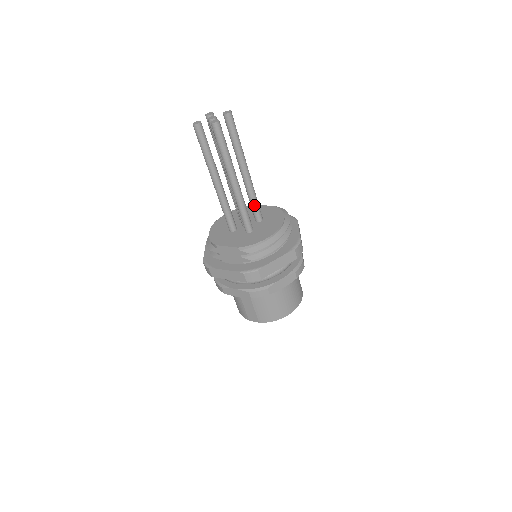
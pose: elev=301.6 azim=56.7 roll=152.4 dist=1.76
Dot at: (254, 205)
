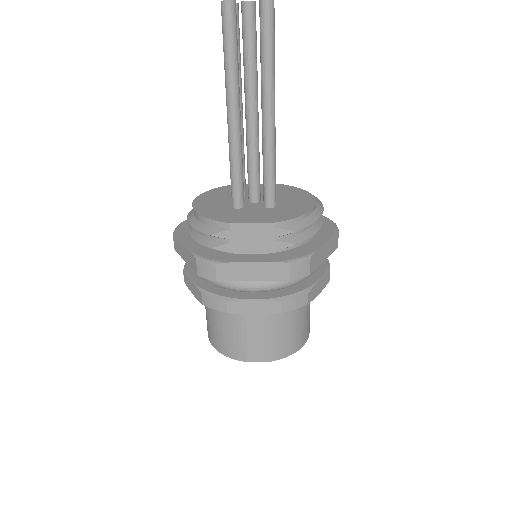
Dot at: occluded
